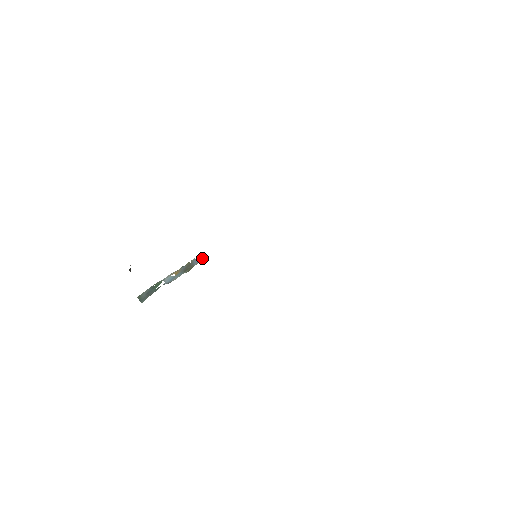
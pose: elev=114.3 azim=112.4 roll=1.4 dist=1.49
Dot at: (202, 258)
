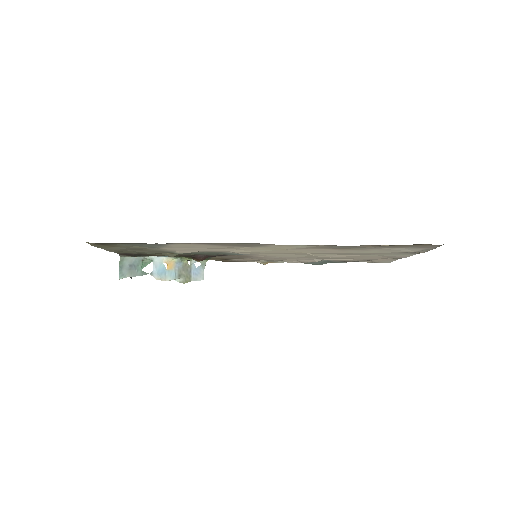
Dot at: (203, 277)
